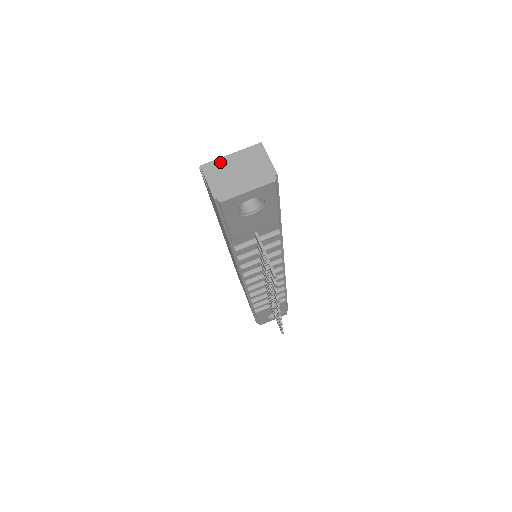
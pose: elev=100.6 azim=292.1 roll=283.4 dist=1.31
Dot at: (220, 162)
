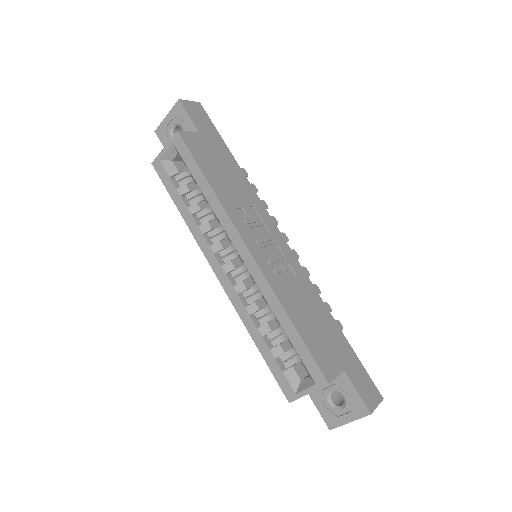
Dot at: (343, 424)
